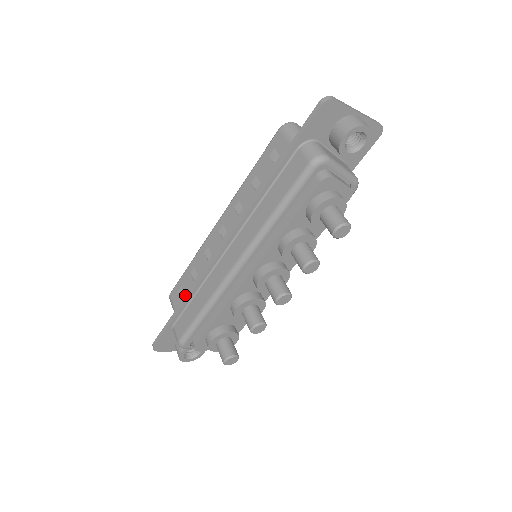
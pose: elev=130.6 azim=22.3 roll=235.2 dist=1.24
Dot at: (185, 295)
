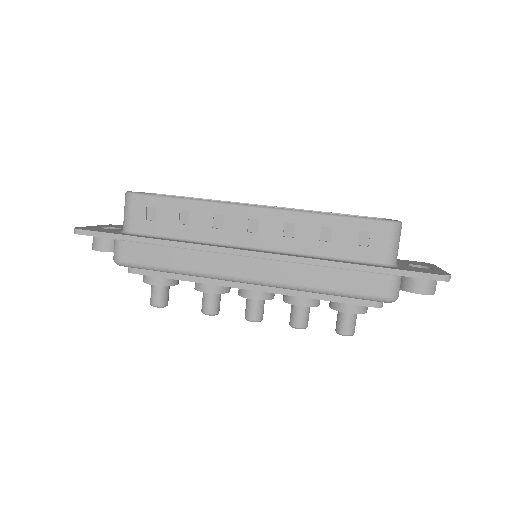
Dot at: (156, 223)
